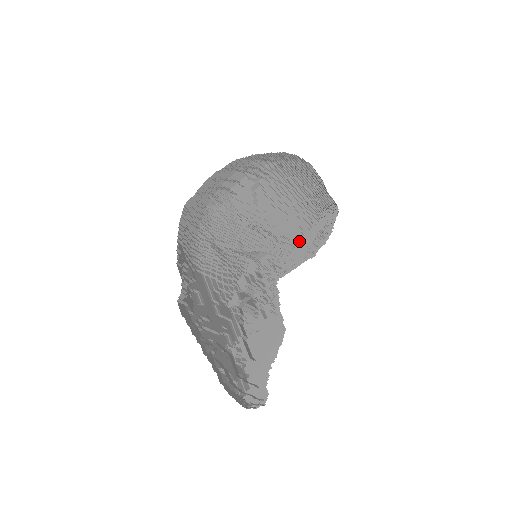
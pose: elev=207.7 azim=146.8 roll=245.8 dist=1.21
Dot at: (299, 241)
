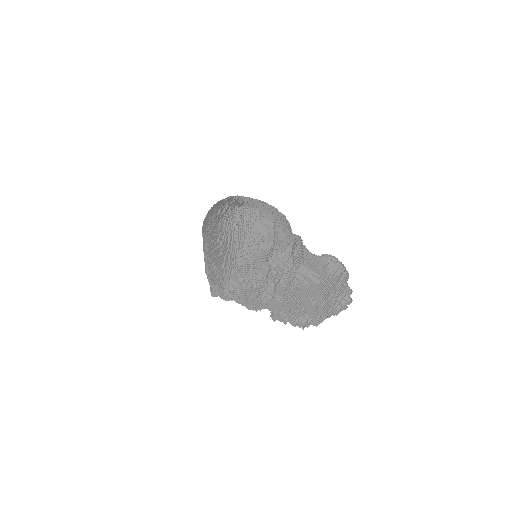
Dot at: (219, 272)
